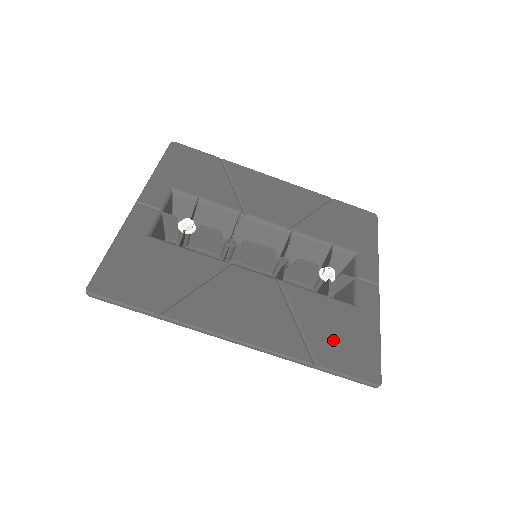
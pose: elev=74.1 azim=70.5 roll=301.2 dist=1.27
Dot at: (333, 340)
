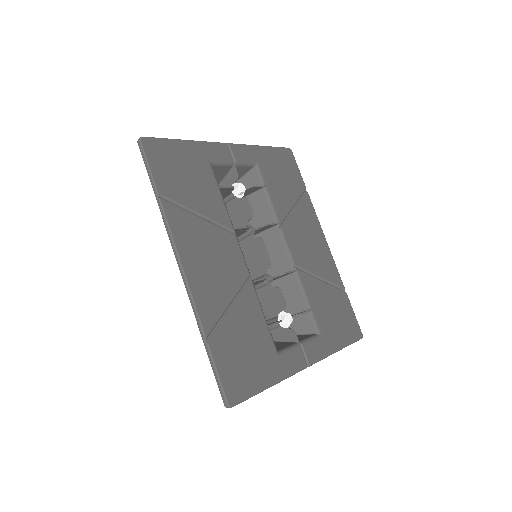
Dot at: (237, 346)
